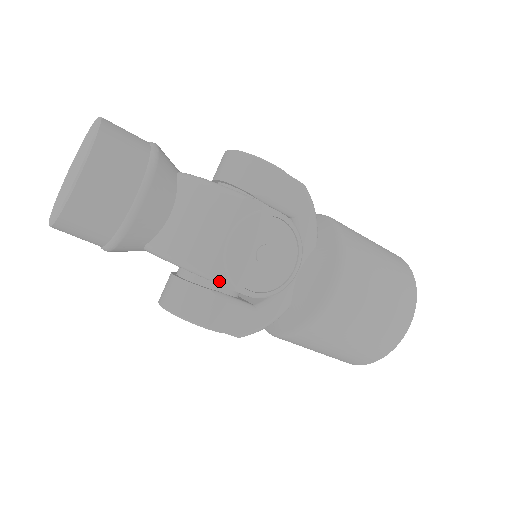
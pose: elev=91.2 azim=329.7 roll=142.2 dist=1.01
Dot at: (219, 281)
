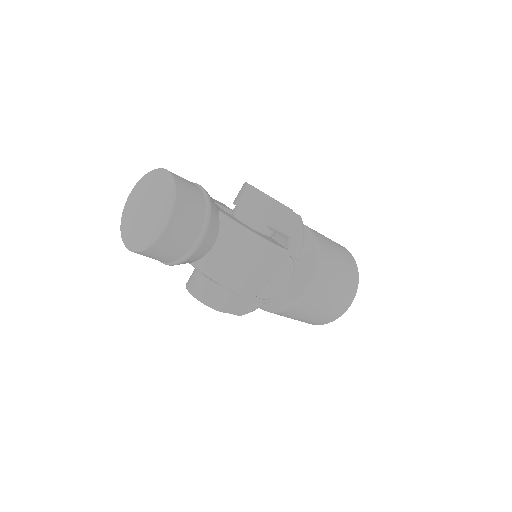
Dot at: (244, 295)
